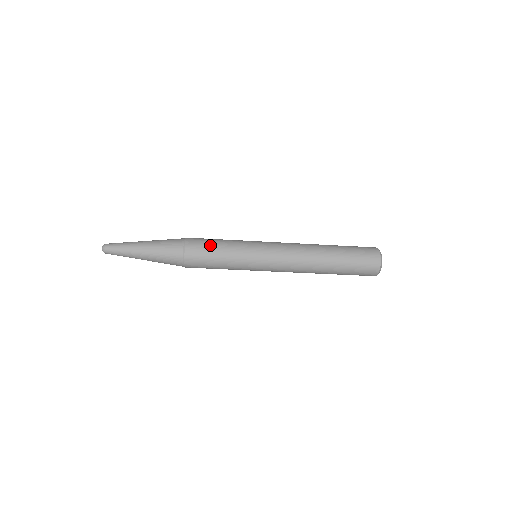
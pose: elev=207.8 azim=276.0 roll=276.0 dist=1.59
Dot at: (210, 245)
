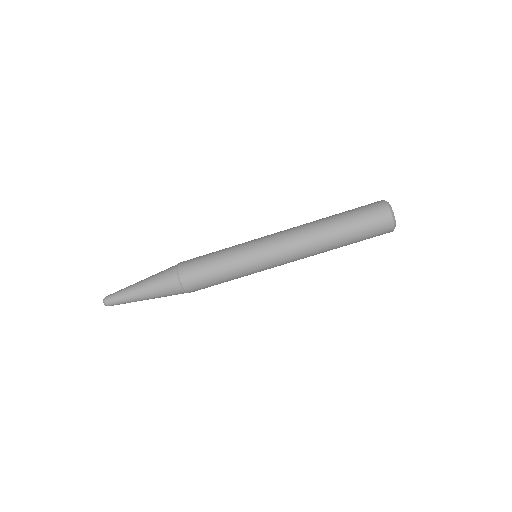
Dot at: (203, 258)
